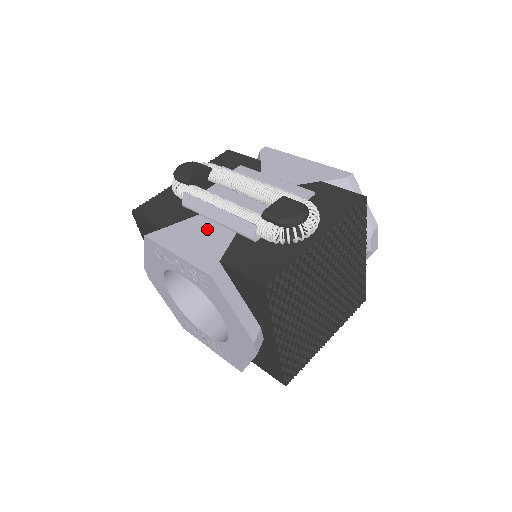
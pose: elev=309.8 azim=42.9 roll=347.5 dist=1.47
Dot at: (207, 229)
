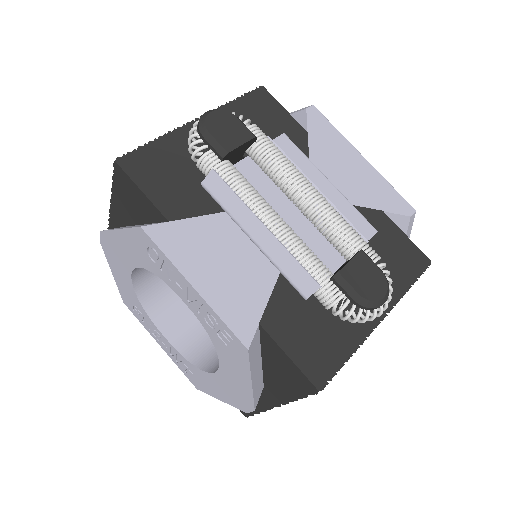
Dot at: (239, 249)
